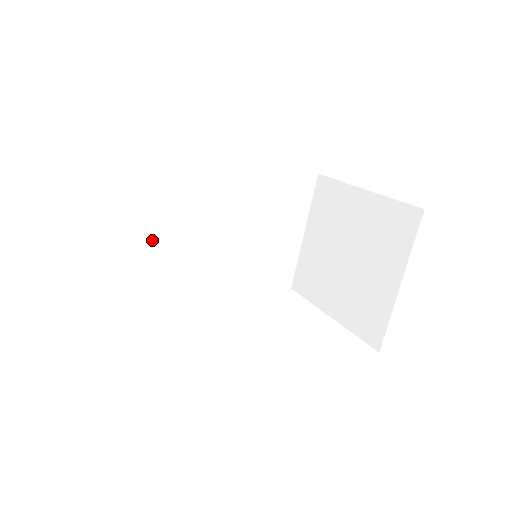
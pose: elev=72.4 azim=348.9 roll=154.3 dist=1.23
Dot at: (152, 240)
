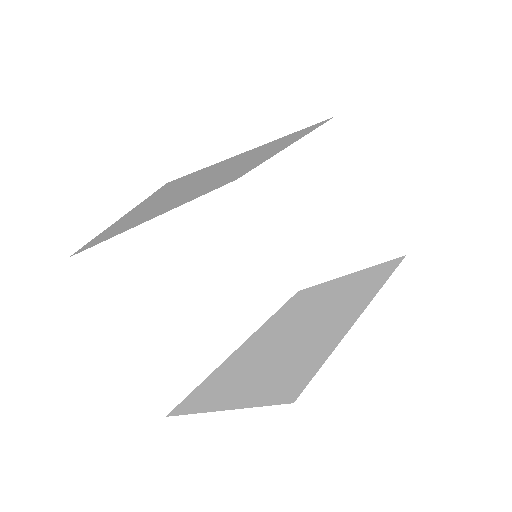
Dot at: (146, 212)
